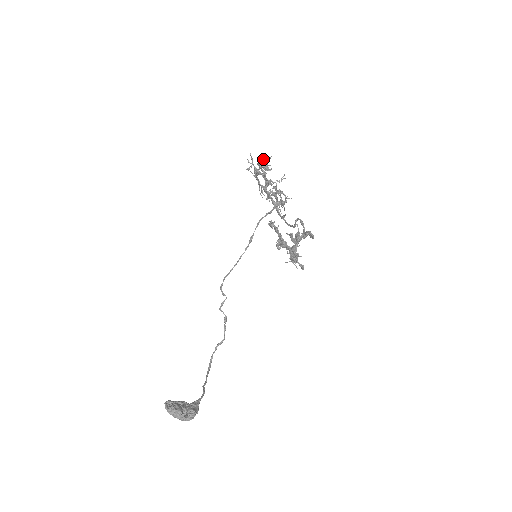
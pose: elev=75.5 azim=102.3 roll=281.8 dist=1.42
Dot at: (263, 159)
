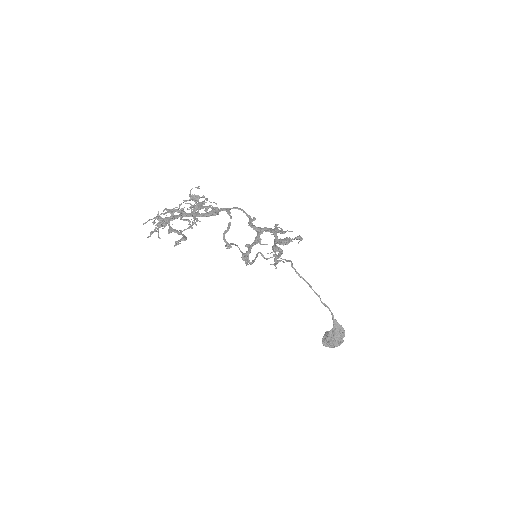
Dot at: (159, 226)
